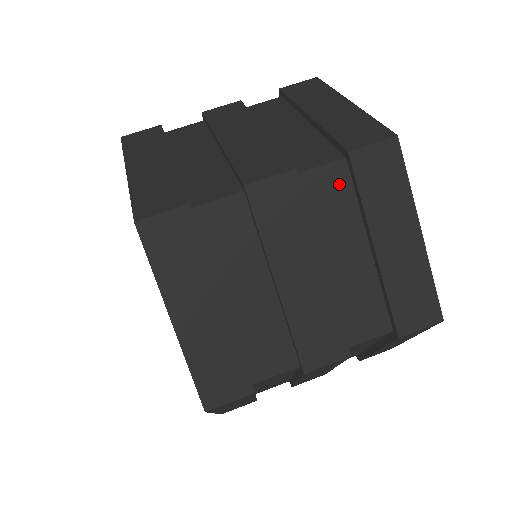
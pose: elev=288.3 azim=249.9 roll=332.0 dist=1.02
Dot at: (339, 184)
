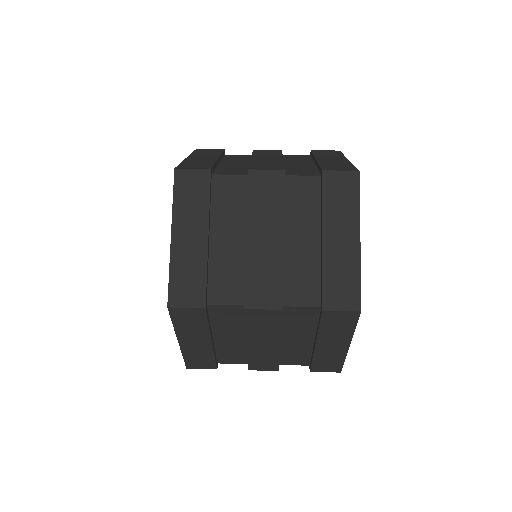
Dot at: (304, 157)
